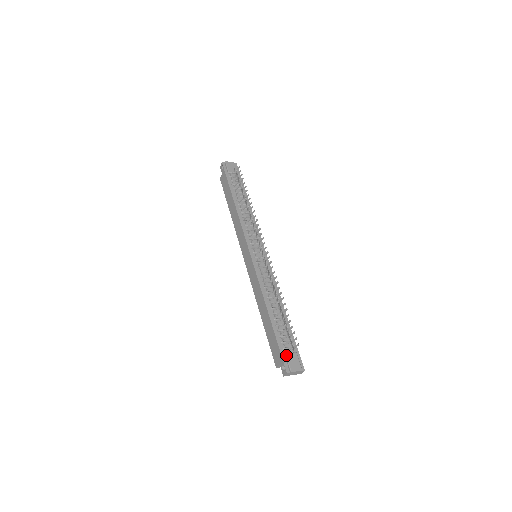
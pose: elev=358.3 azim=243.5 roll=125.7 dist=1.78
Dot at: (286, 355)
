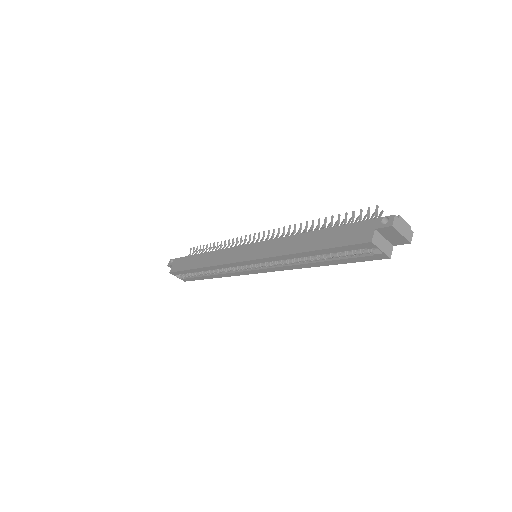
Dot at: occluded
